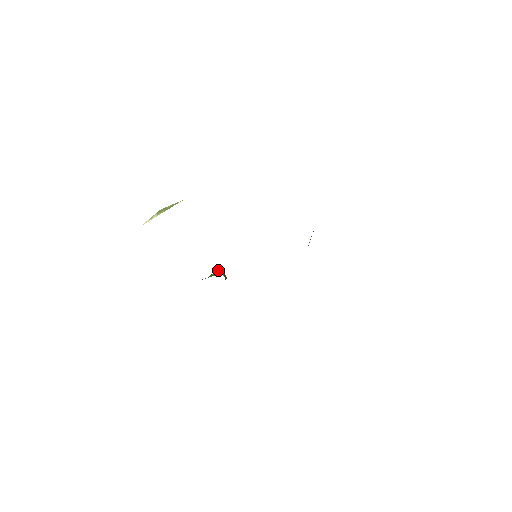
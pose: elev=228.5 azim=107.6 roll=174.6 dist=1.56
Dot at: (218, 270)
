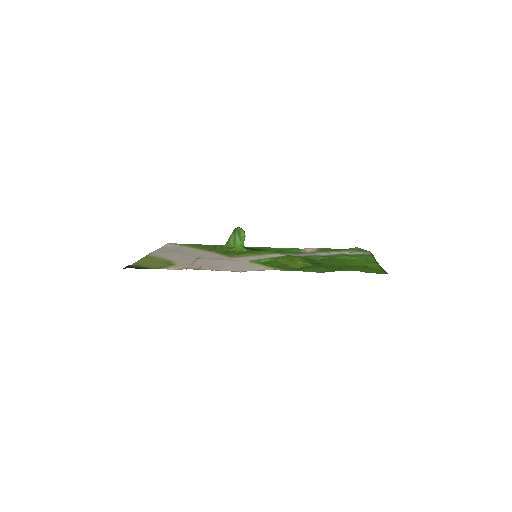
Dot at: (236, 233)
